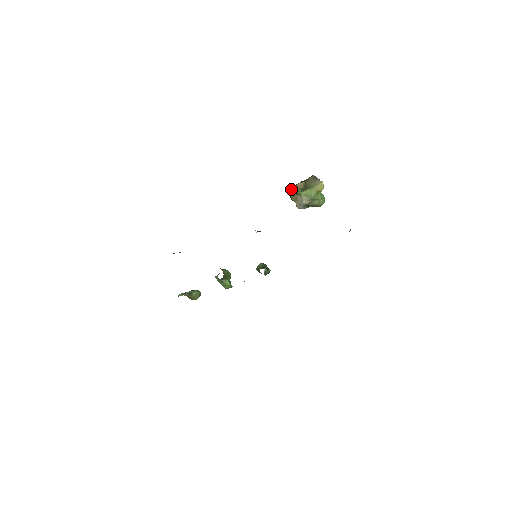
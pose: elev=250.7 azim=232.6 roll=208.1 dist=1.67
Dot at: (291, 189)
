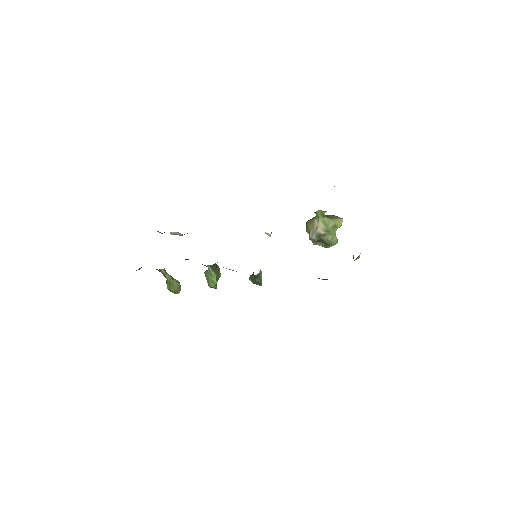
Dot at: (310, 219)
